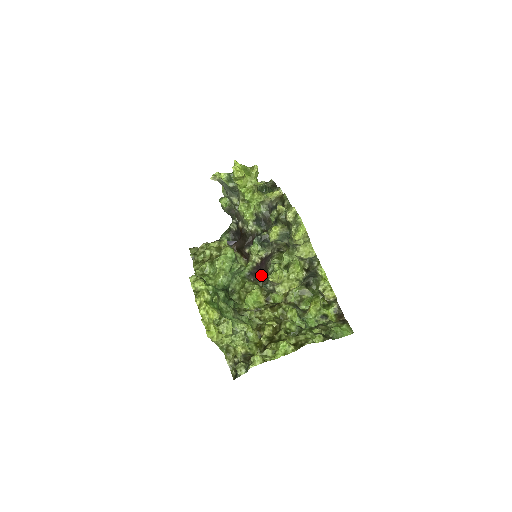
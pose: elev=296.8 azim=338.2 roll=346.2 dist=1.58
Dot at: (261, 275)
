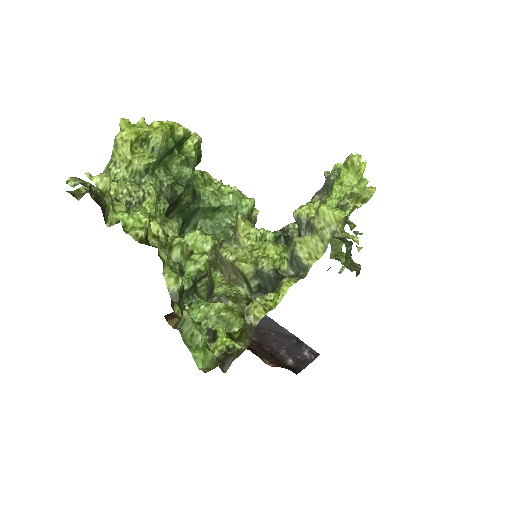
Dot at: occluded
